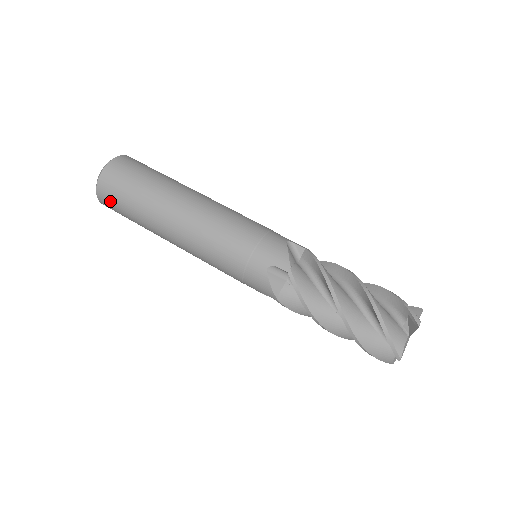
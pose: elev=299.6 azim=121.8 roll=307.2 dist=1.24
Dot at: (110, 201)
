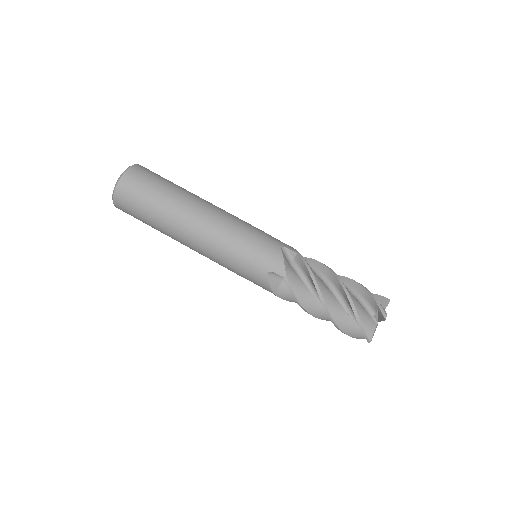
Dot at: (126, 210)
